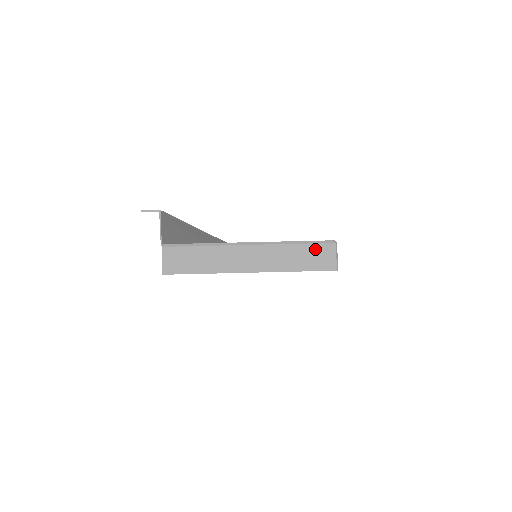
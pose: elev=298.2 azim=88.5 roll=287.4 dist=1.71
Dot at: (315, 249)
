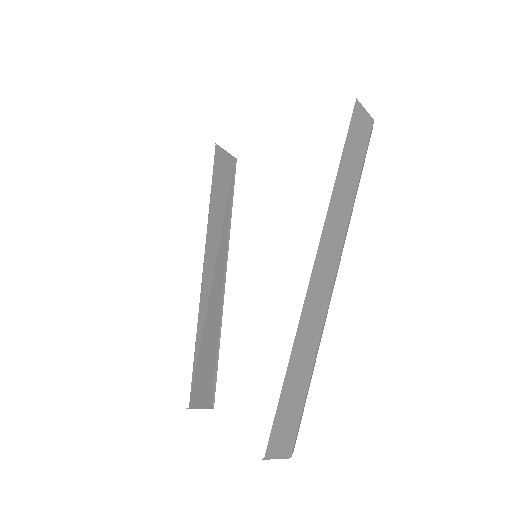
Dot at: occluded
